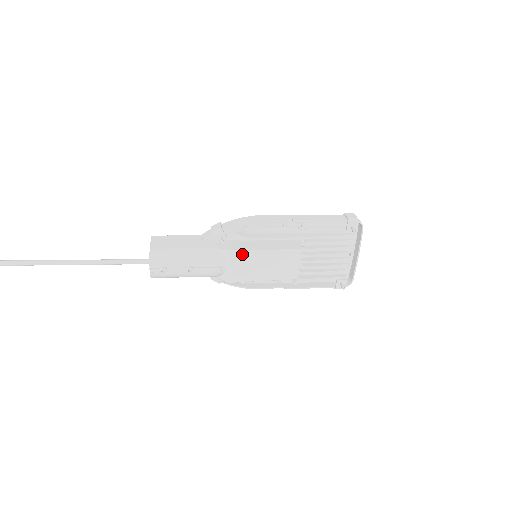
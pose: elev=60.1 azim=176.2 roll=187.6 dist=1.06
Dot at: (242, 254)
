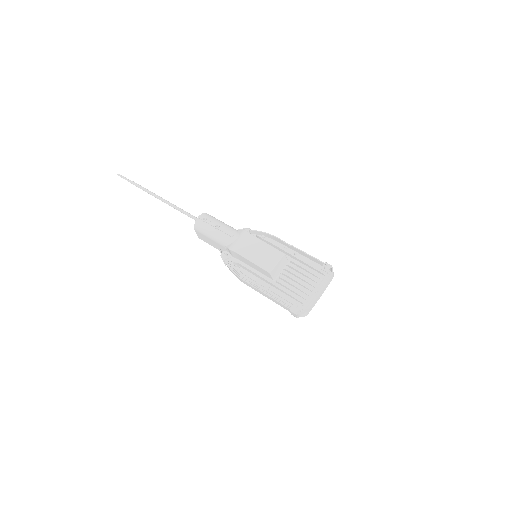
Dot at: (250, 235)
